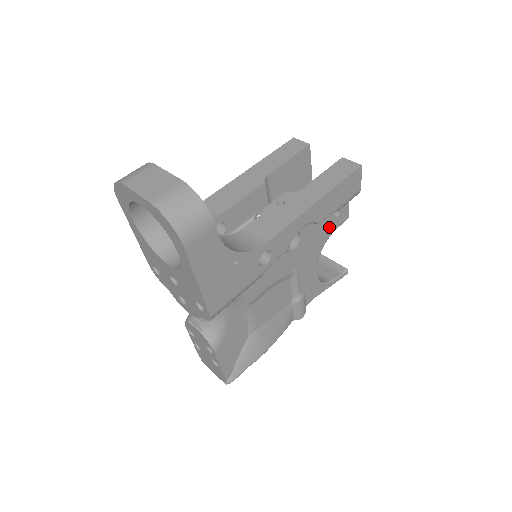
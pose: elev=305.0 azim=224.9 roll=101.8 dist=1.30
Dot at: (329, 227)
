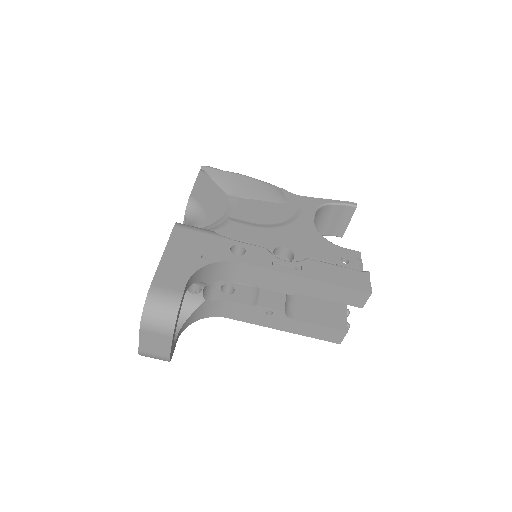
Dot at: occluded
